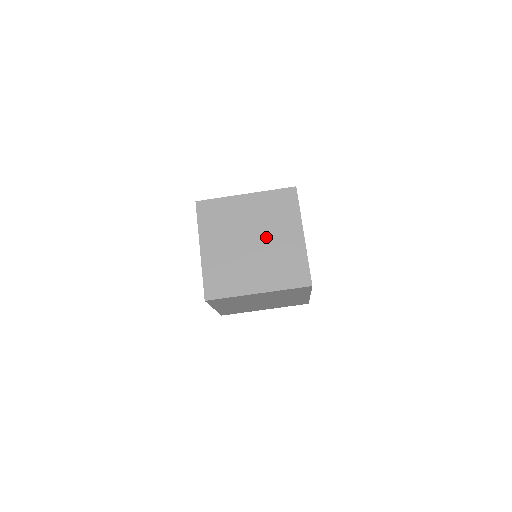
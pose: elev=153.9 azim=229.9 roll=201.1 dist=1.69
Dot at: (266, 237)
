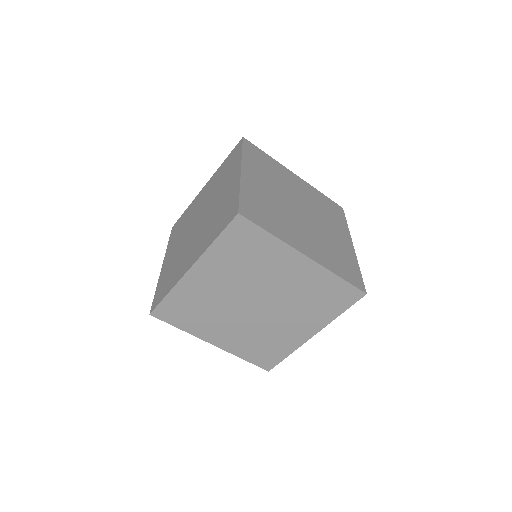
Dot at: (210, 205)
